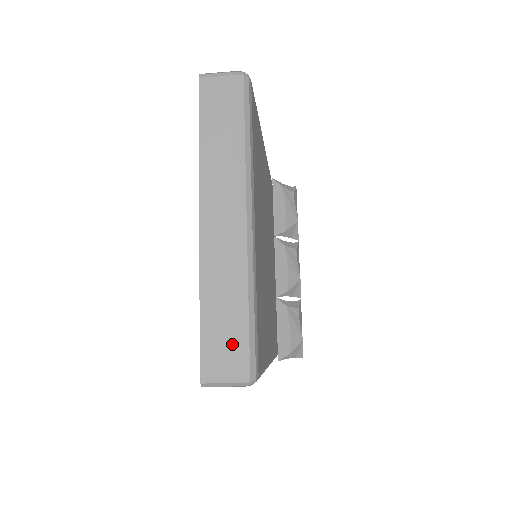
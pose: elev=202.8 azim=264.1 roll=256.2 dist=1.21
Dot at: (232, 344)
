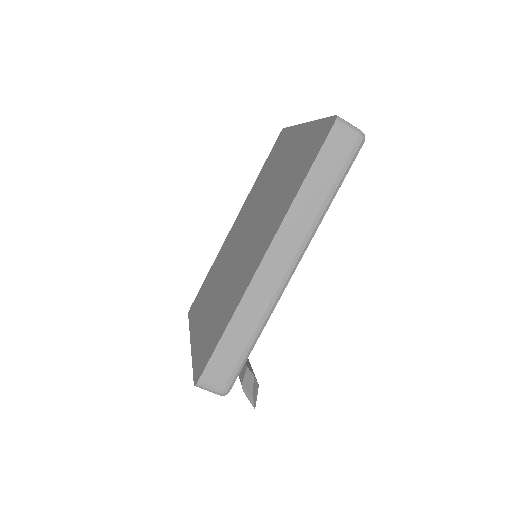
Dot at: occluded
